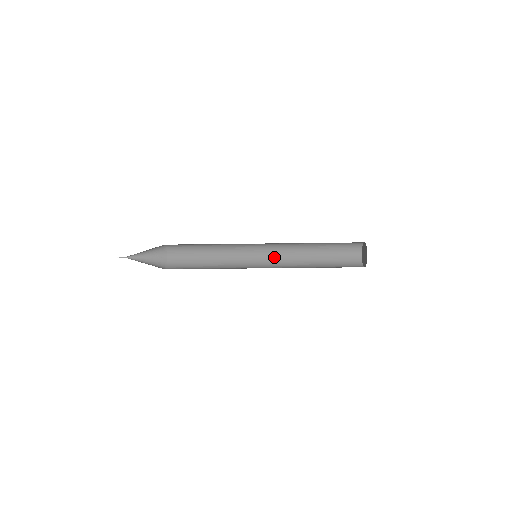
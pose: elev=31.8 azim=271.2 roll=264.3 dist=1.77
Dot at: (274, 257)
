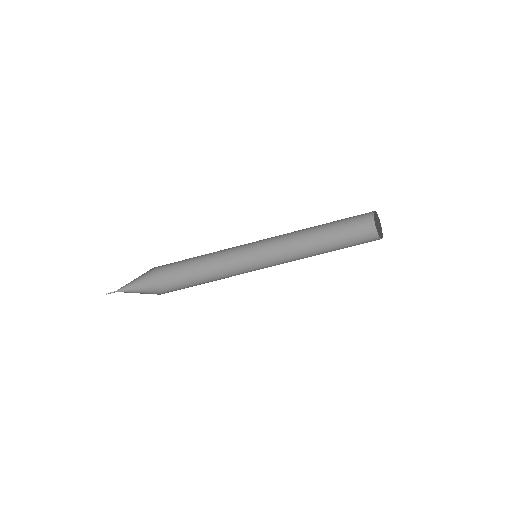
Dot at: (276, 248)
